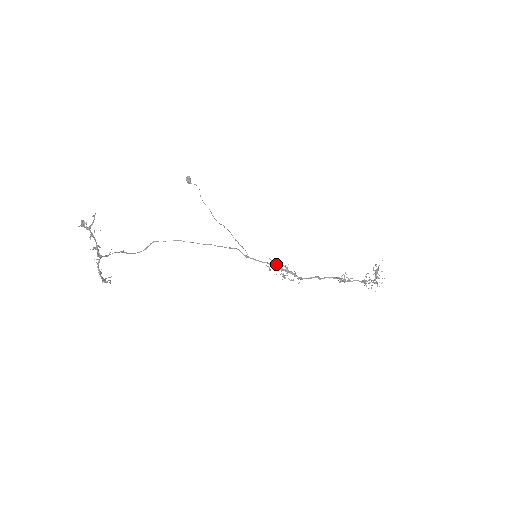
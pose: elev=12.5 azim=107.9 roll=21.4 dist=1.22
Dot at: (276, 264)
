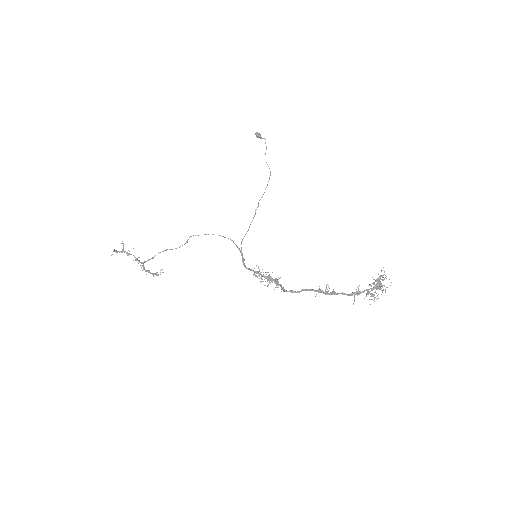
Dot at: occluded
